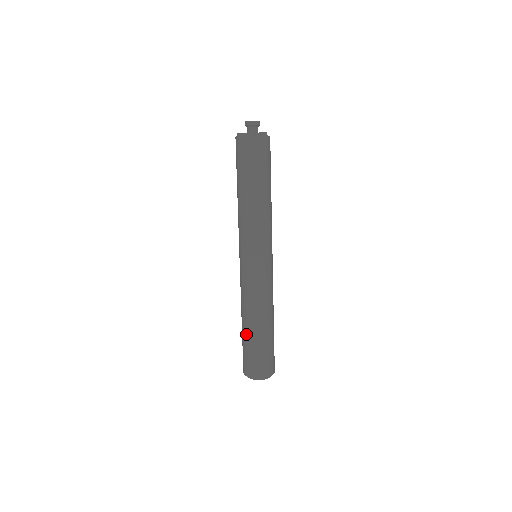
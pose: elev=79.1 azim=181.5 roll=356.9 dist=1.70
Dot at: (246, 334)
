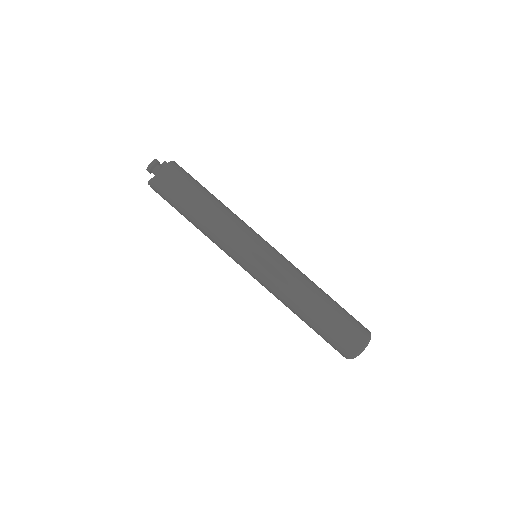
Dot at: (310, 325)
